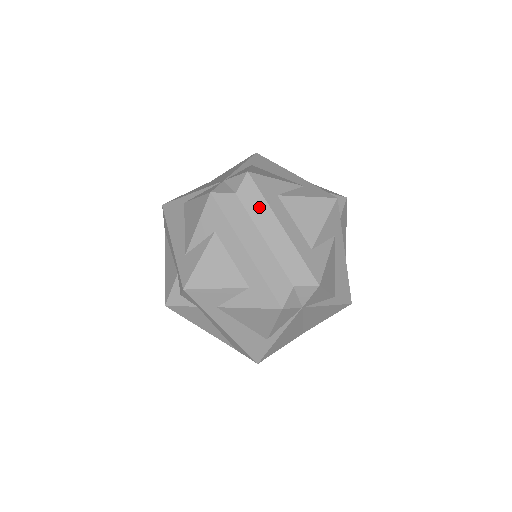
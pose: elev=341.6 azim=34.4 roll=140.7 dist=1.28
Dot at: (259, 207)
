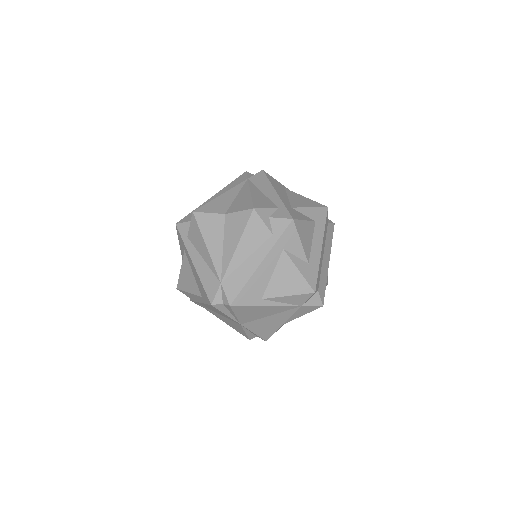
Dot at: (329, 241)
